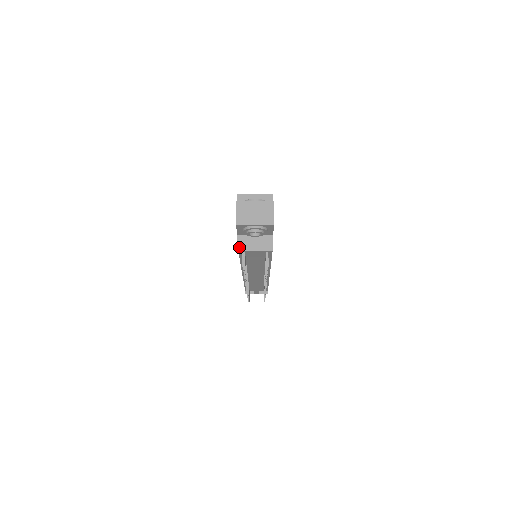
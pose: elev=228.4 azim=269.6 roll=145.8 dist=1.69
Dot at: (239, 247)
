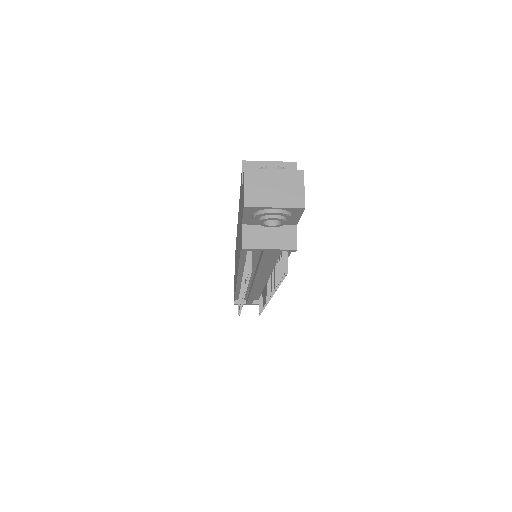
Dot at: (244, 243)
